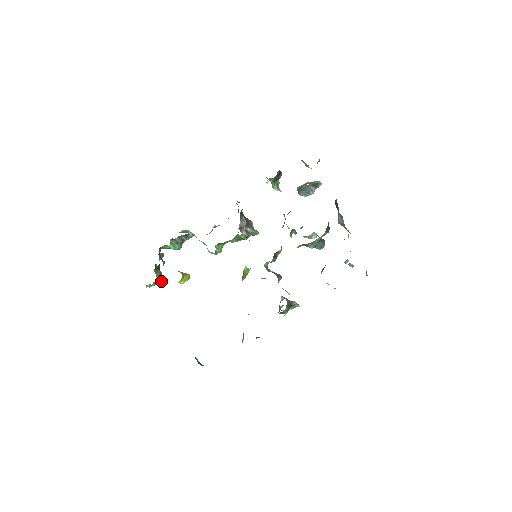
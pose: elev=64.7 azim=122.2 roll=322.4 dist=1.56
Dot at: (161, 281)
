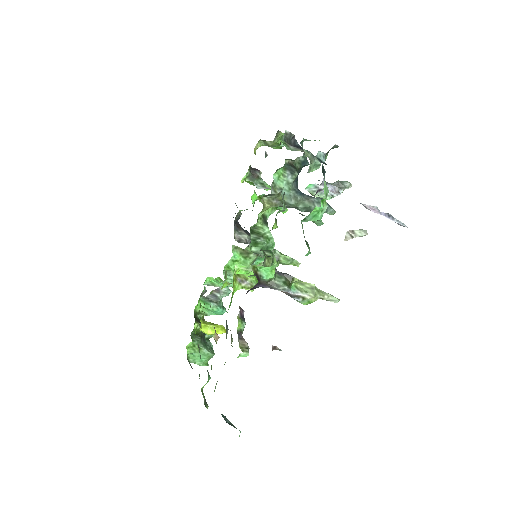
Dot at: (207, 352)
